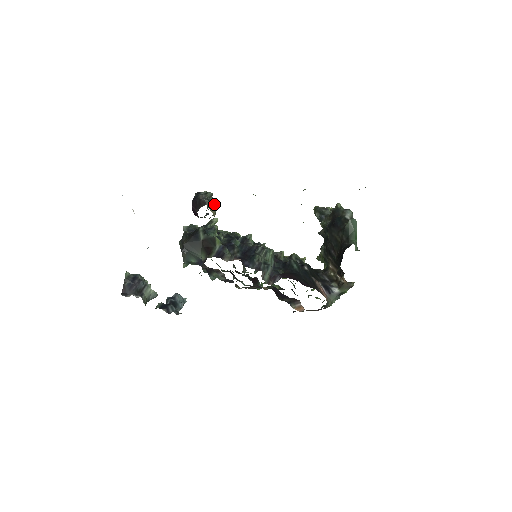
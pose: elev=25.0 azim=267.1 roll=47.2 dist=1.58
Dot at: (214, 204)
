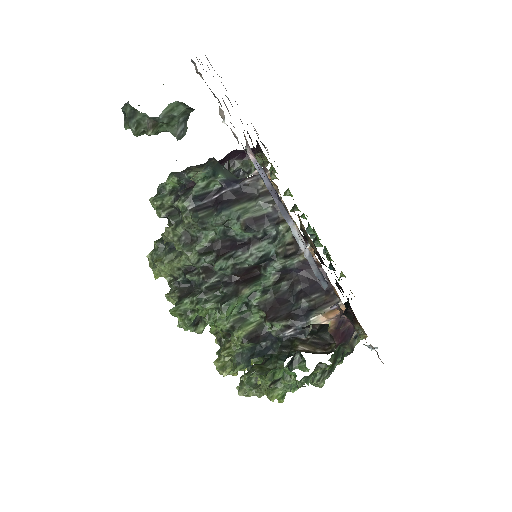
Dot at: occluded
